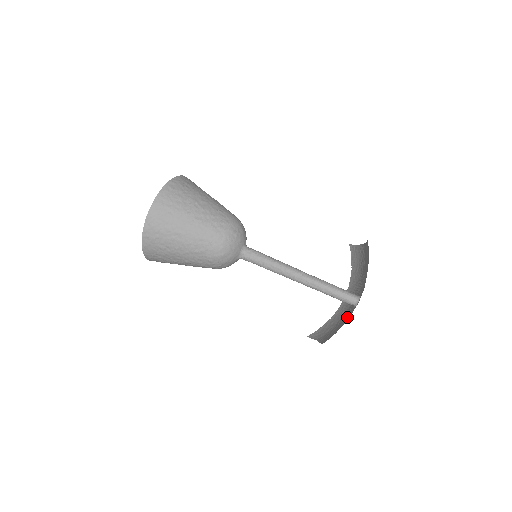
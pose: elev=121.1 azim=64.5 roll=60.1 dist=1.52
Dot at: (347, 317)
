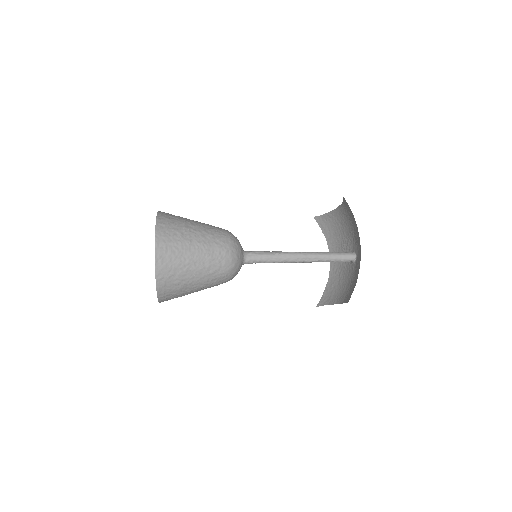
Dot at: (349, 273)
